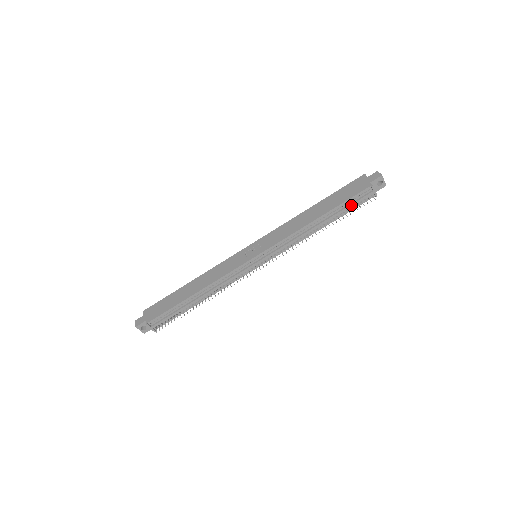
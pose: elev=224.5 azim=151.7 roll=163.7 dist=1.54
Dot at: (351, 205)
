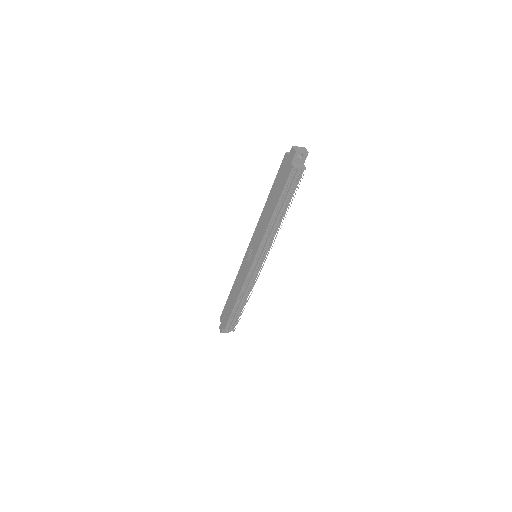
Dot at: (290, 189)
